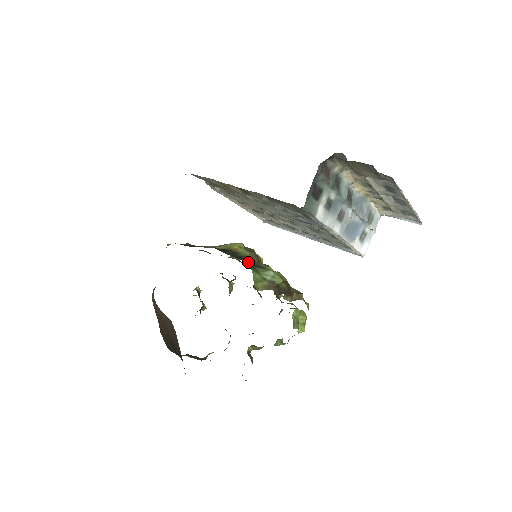
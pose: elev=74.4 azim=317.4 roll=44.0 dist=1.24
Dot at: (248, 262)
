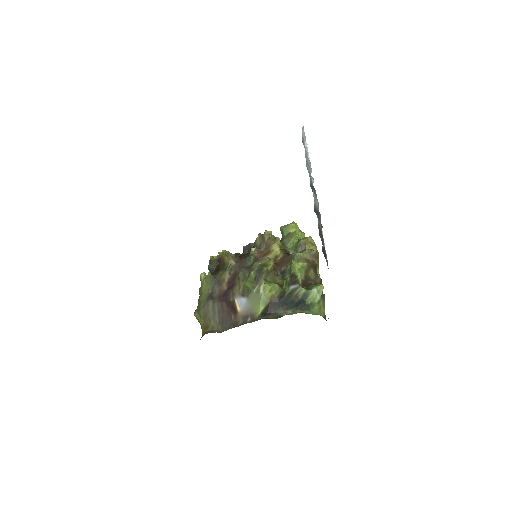
Dot at: (295, 301)
